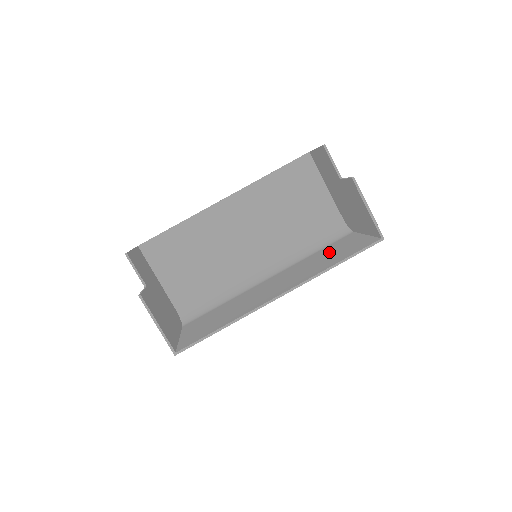
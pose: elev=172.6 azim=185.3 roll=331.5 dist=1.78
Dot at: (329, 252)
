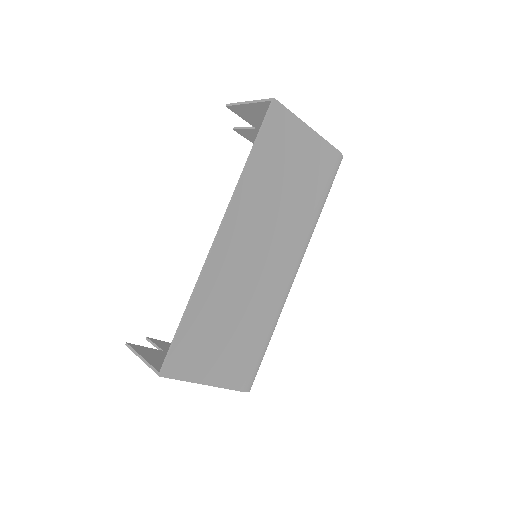
Dot at: (296, 180)
